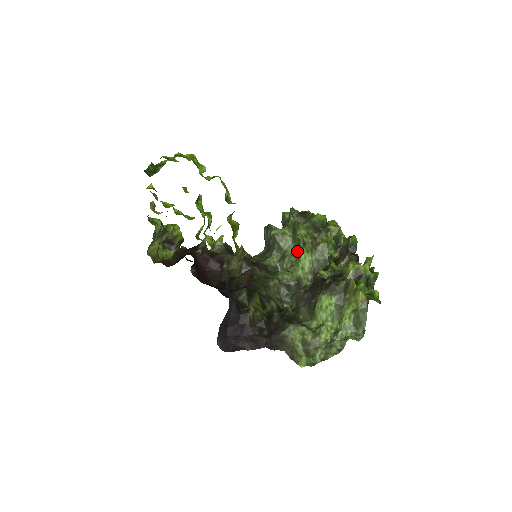
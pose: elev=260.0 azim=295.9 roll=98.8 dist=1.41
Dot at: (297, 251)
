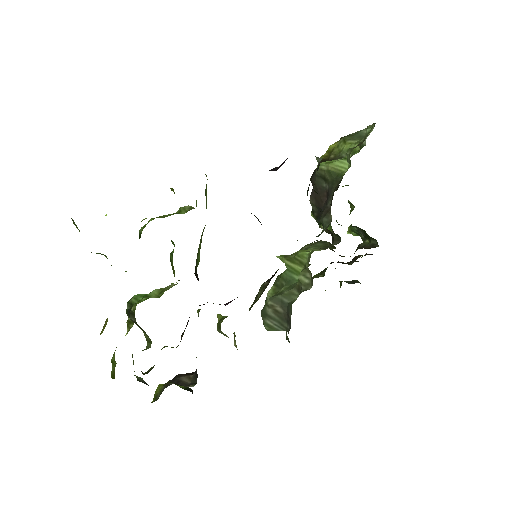
Dot at: (298, 270)
